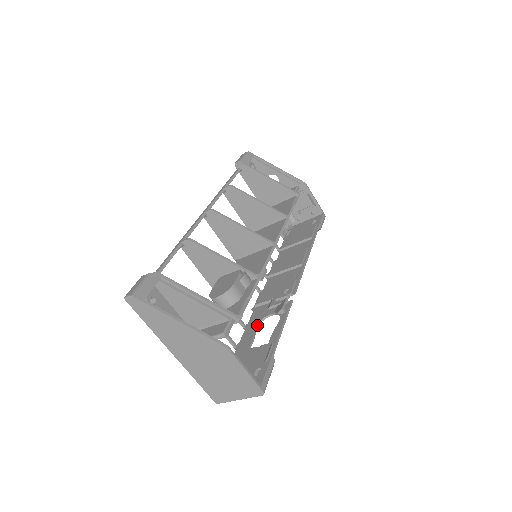
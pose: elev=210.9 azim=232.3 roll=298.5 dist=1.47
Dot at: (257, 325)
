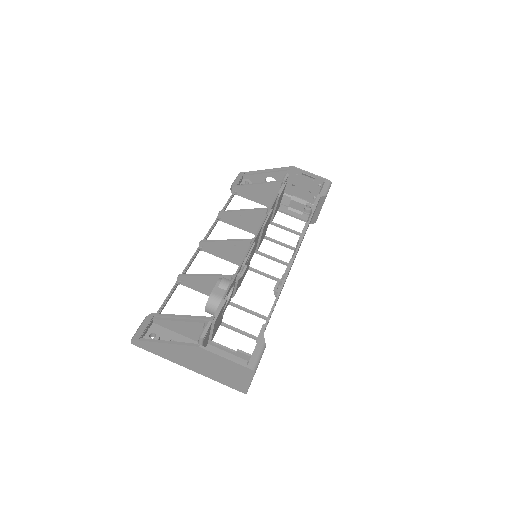
Dot at: occluded
